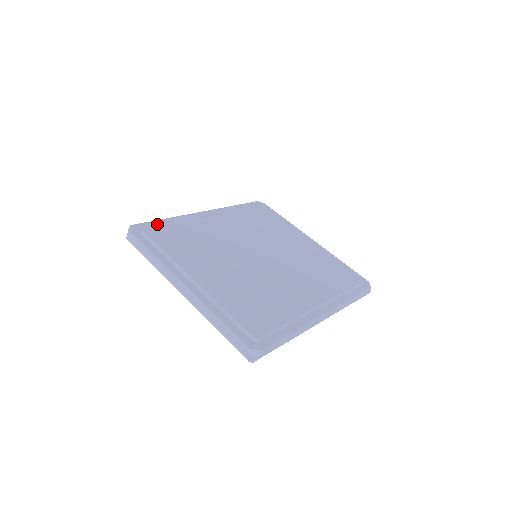
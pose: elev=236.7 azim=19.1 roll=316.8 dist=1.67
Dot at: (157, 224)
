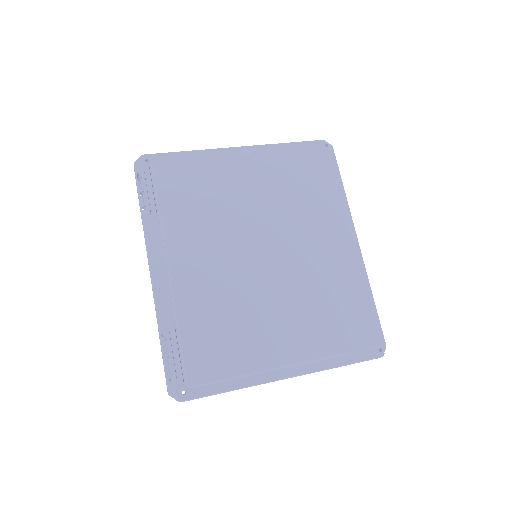
Dot at: (173, 357)
